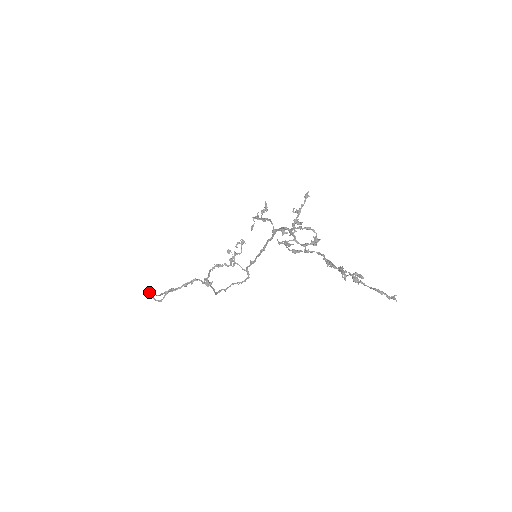
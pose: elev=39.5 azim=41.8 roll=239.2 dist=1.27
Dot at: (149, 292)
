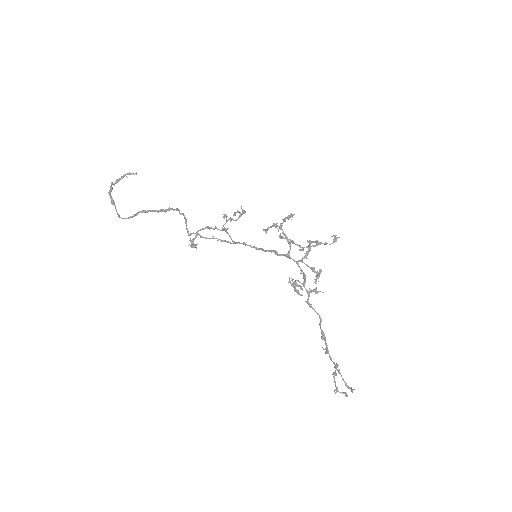
Dot at: (112, 202)
